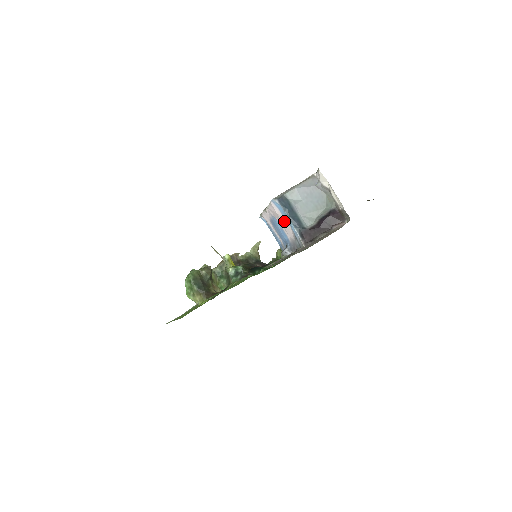
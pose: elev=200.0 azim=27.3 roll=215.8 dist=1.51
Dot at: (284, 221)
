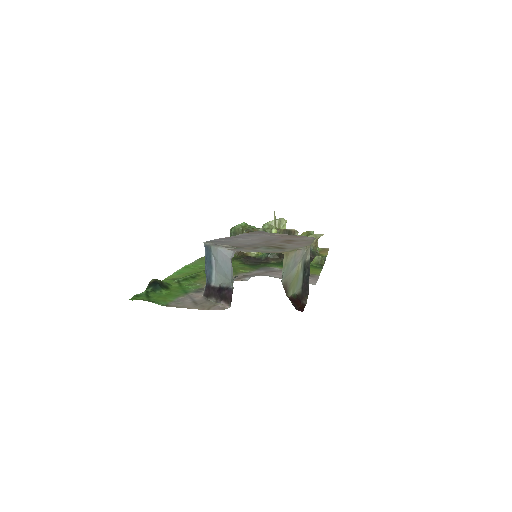
Dot at: occluded
